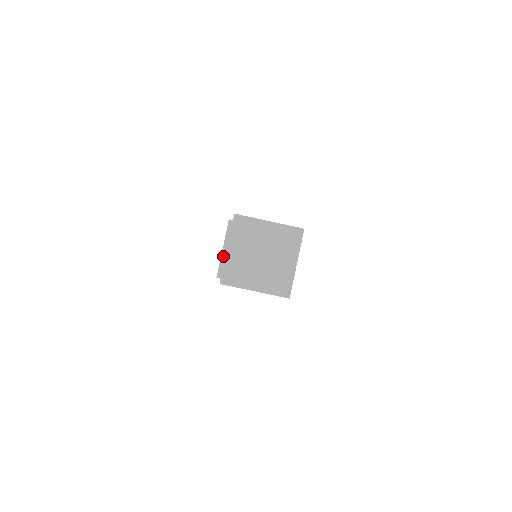
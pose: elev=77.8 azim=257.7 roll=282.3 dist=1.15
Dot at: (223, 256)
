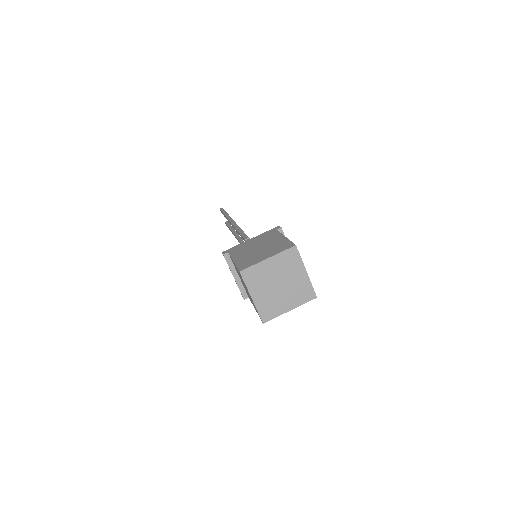
Dot at: (238, 283)
